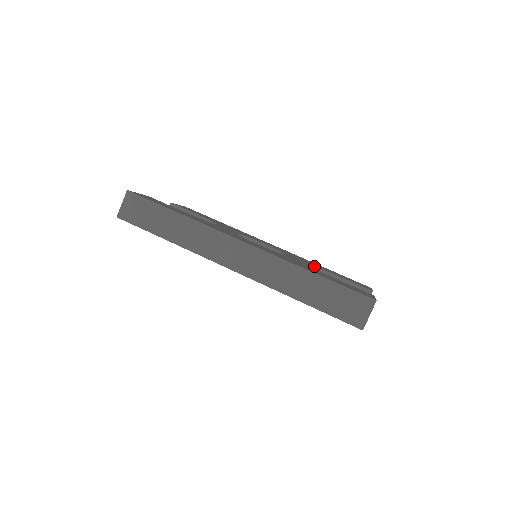
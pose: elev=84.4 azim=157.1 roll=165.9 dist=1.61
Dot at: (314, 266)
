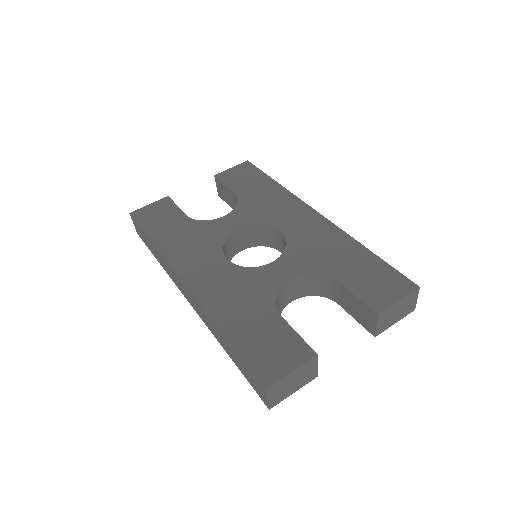
Dot at: (308, 273)
